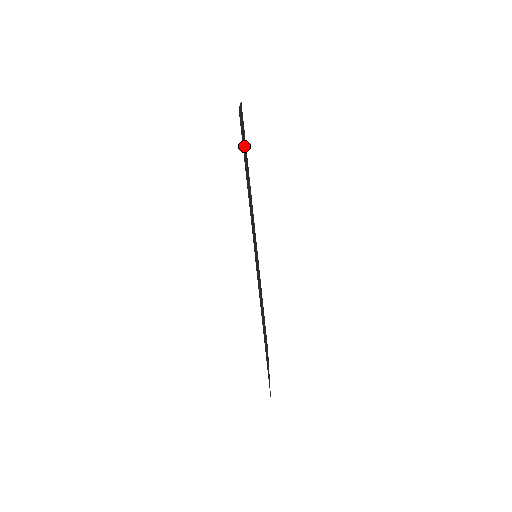
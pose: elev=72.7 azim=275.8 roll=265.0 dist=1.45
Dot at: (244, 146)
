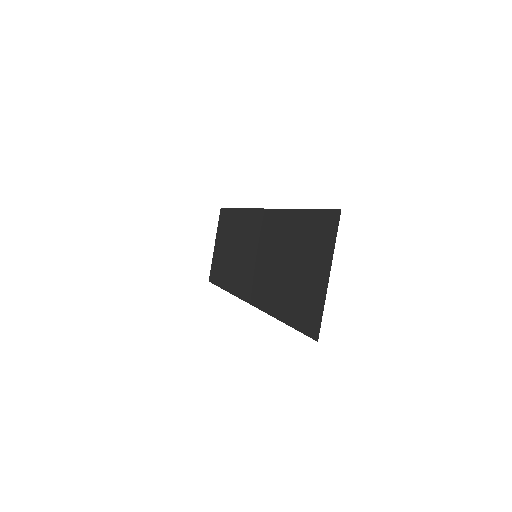
Dot at: (306, 278)
